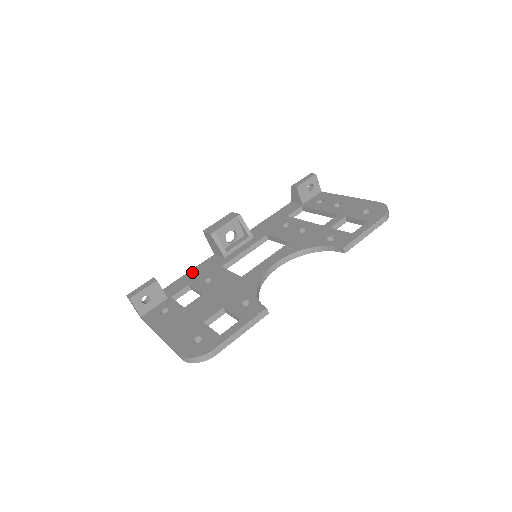
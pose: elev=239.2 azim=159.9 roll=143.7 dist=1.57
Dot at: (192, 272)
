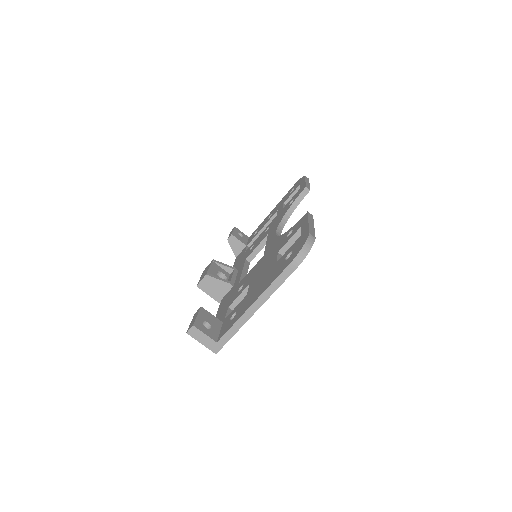
Dot at: (219, 312)
